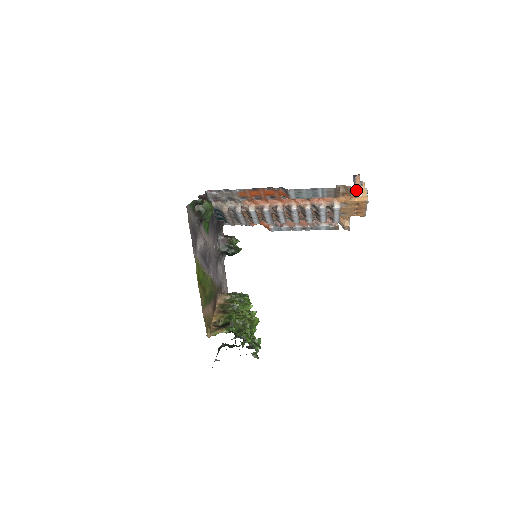
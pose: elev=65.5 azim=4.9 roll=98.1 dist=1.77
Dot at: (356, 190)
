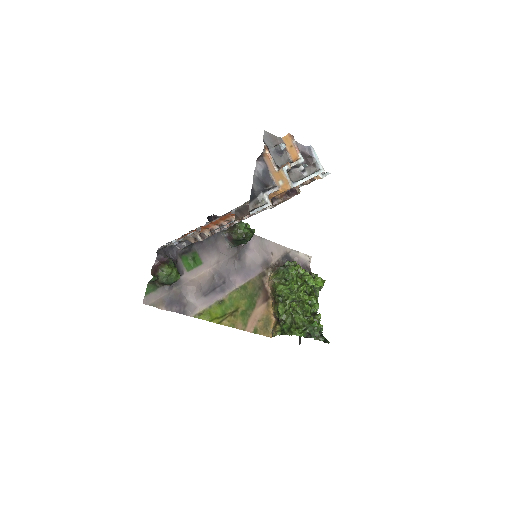
Dot at: (254, 212)
